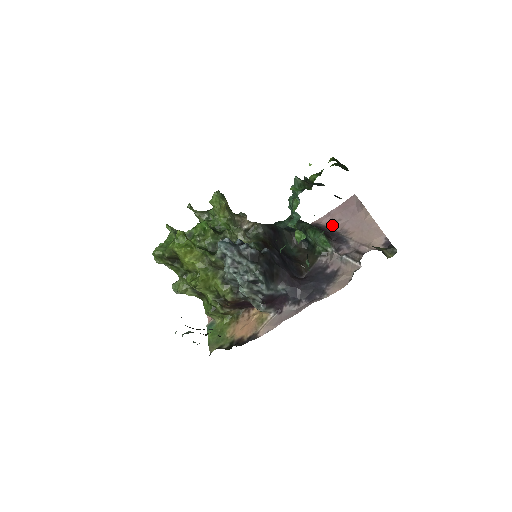
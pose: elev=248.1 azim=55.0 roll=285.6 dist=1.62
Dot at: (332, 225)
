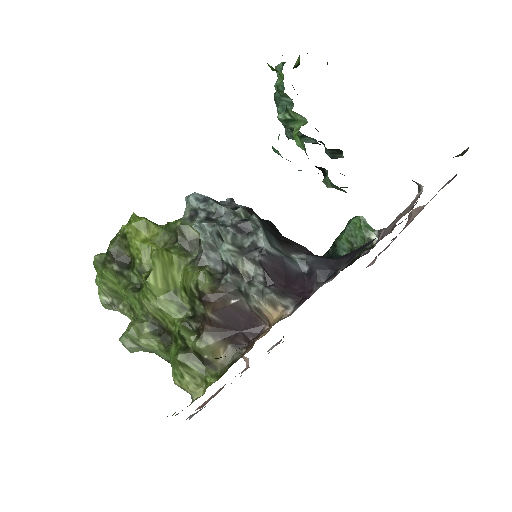
Dot at: occluded
